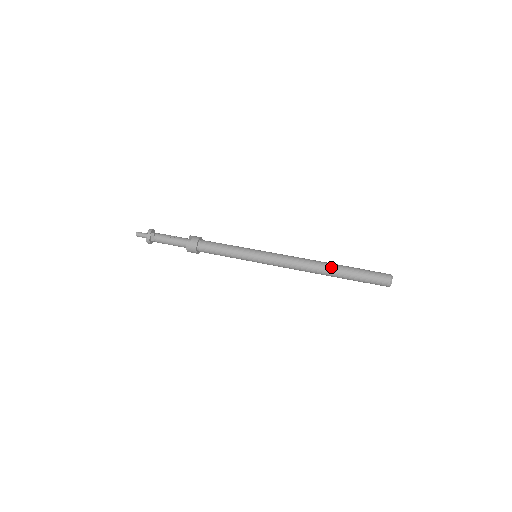
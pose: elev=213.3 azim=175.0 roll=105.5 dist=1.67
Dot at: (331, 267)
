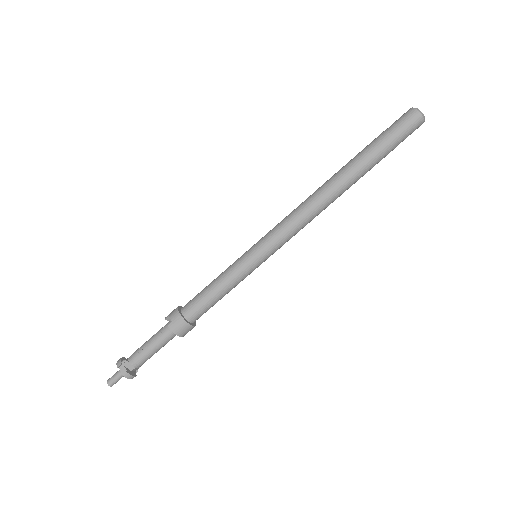
Dot at: (343, 172)
